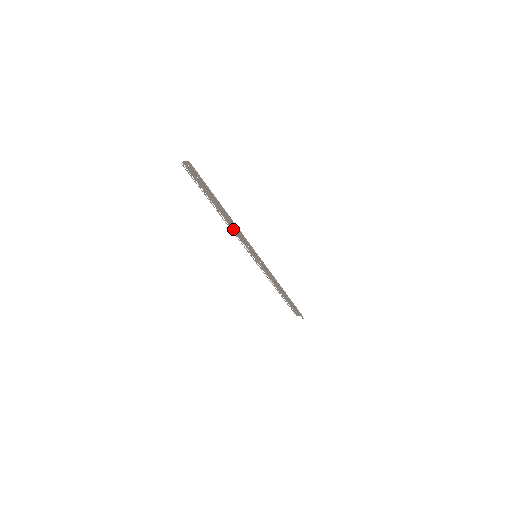
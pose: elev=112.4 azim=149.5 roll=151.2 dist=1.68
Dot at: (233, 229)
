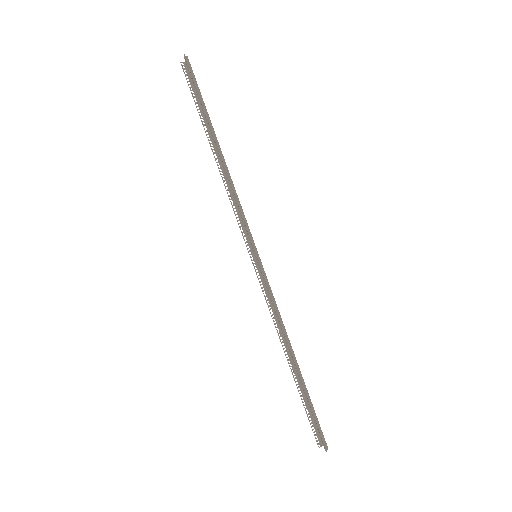
Dot at: (231, 193)
